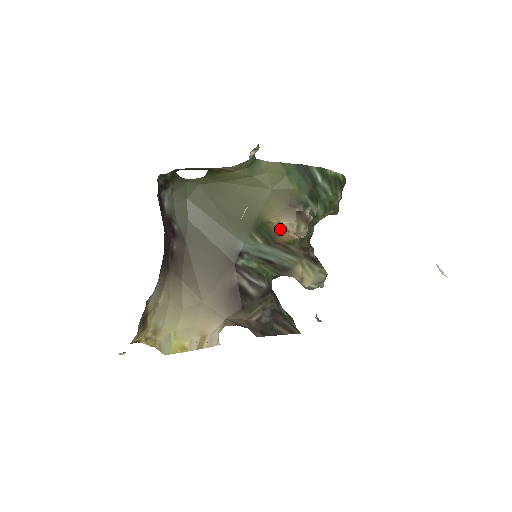
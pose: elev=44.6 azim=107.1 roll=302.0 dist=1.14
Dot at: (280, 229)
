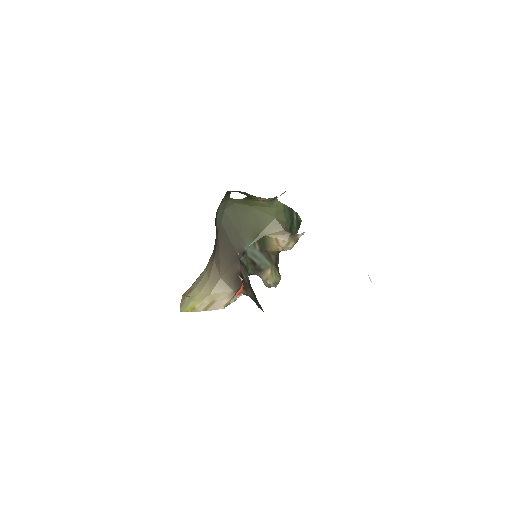
Dot at: (274, 243)
